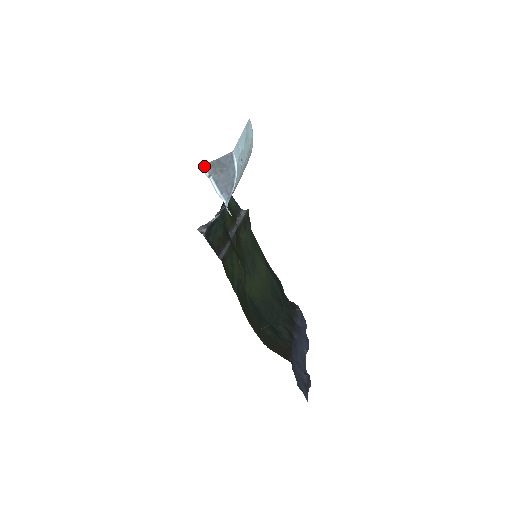
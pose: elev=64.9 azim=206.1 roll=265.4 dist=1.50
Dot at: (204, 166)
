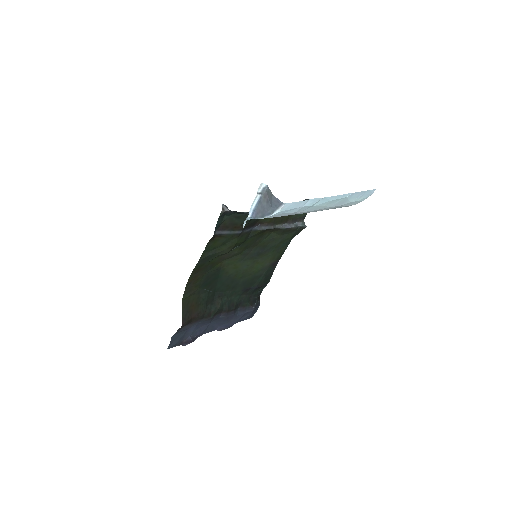
Dot at: (265, 185)
